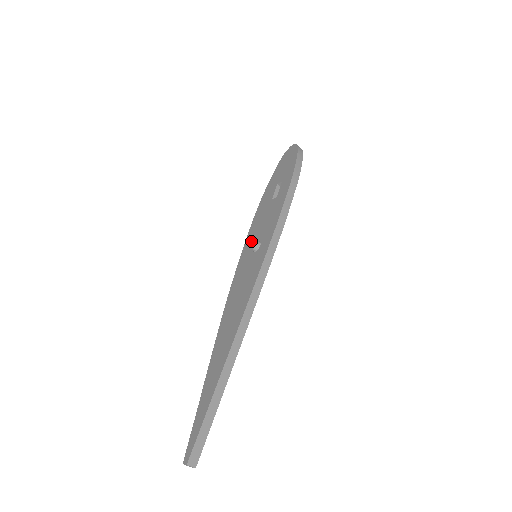
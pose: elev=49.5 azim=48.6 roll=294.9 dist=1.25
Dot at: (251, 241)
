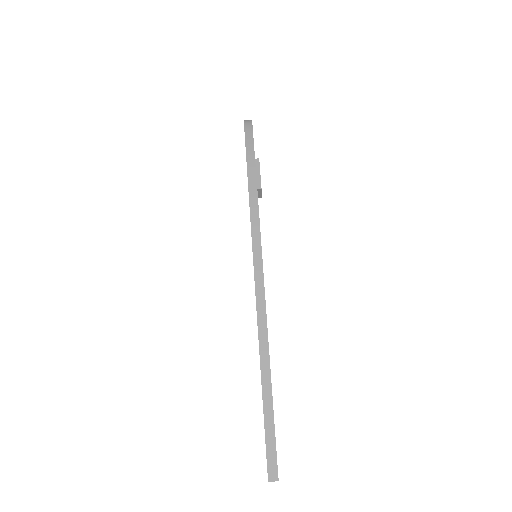
Dot at: occluded
